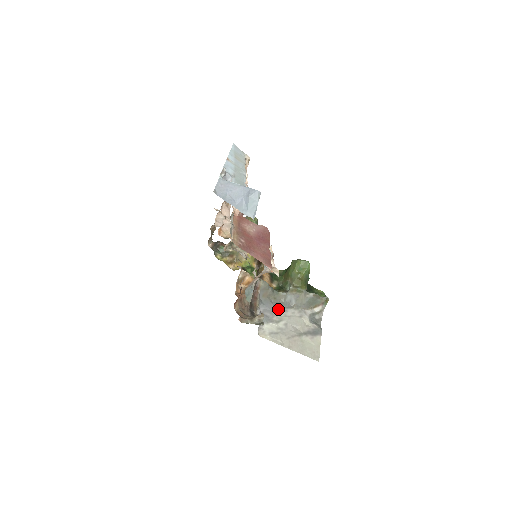
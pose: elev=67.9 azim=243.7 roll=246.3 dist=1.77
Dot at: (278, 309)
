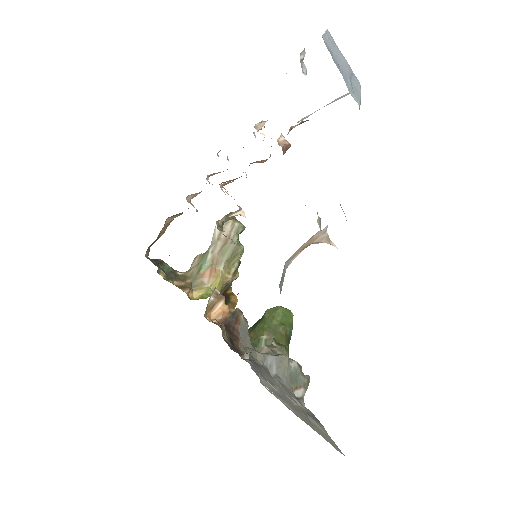
Dot at: (262, 369)
